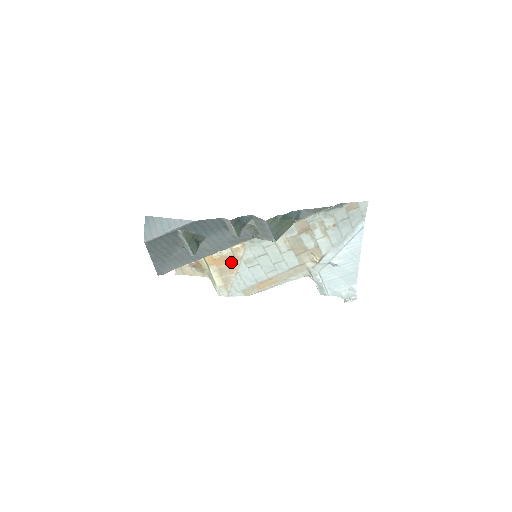
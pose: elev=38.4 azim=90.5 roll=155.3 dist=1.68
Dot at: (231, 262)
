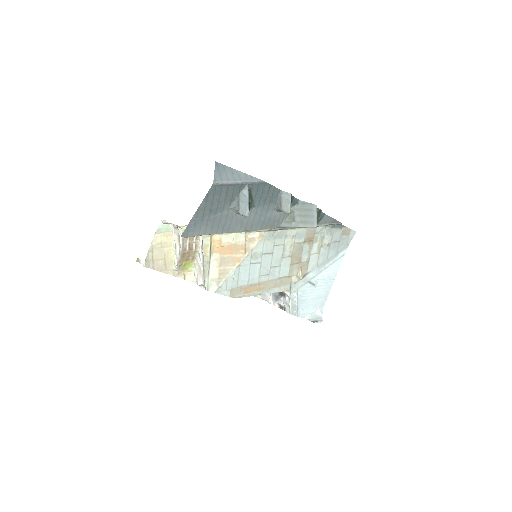
Dot at: (238, 252)
